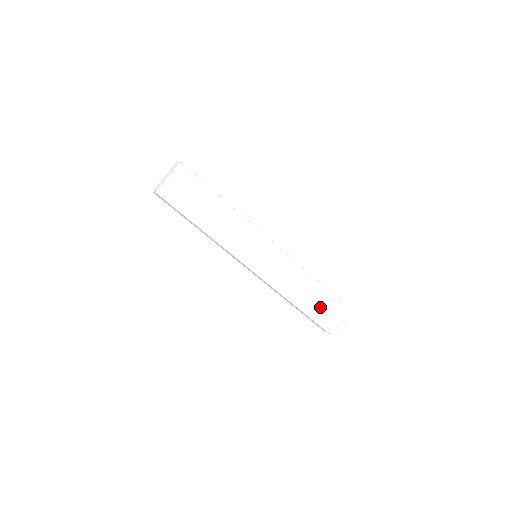
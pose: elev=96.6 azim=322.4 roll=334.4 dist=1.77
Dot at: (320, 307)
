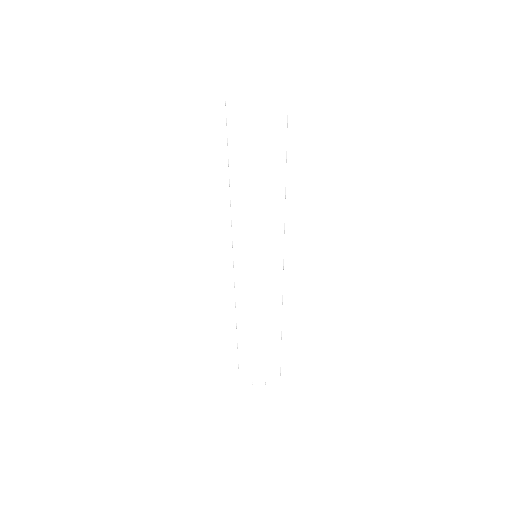
Dot at: (257, 356)
